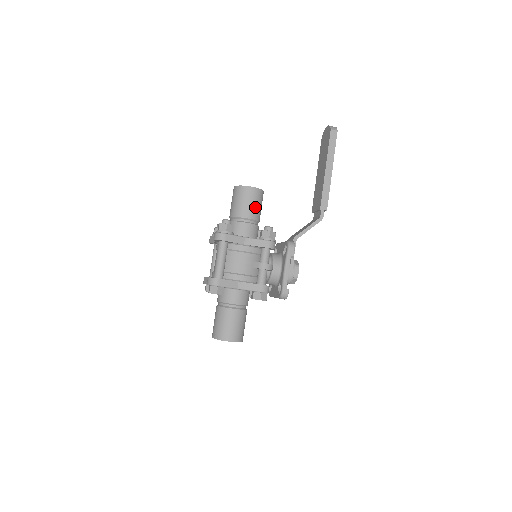
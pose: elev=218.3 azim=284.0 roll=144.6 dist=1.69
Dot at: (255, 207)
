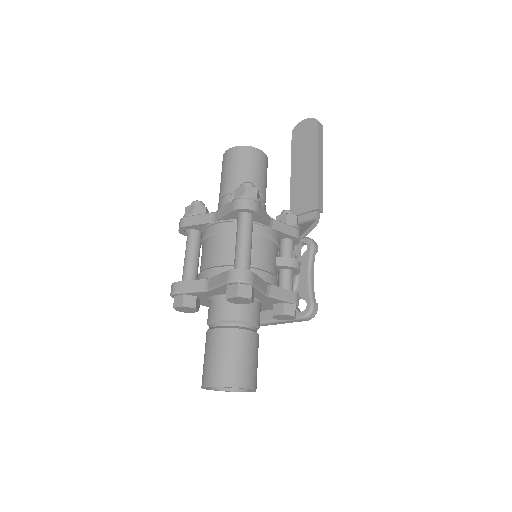
Dot at: (266, 182)
